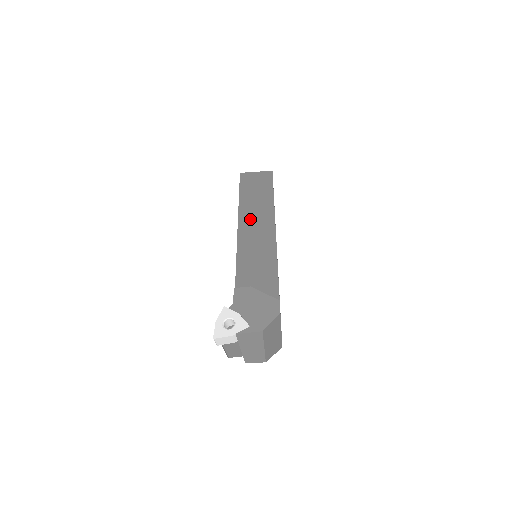
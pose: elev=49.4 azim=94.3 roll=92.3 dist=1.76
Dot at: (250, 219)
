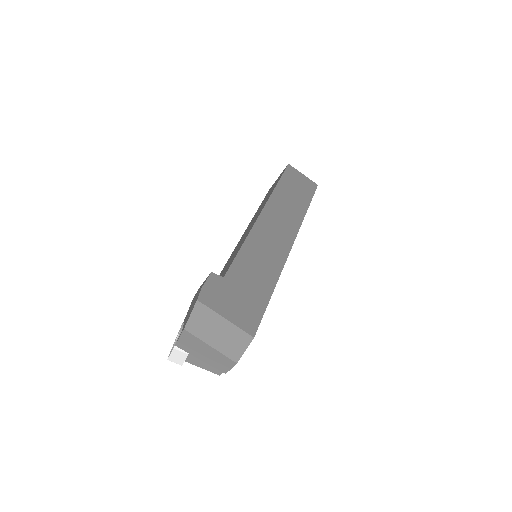
Dot at: occluded
